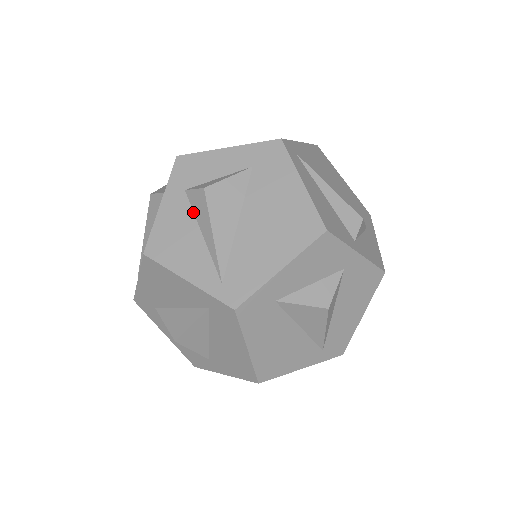
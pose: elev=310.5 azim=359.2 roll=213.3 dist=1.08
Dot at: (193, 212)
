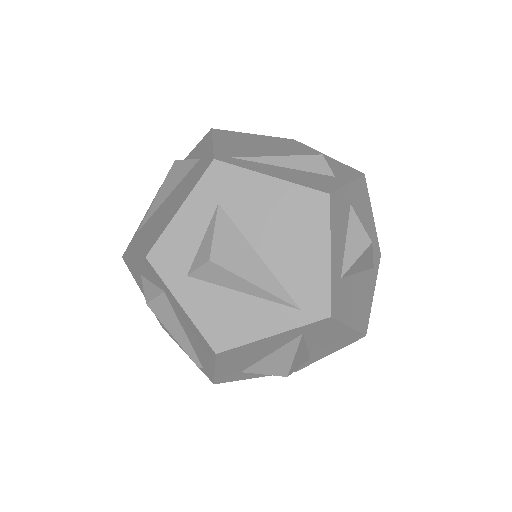
Dot at: (215, 285)
